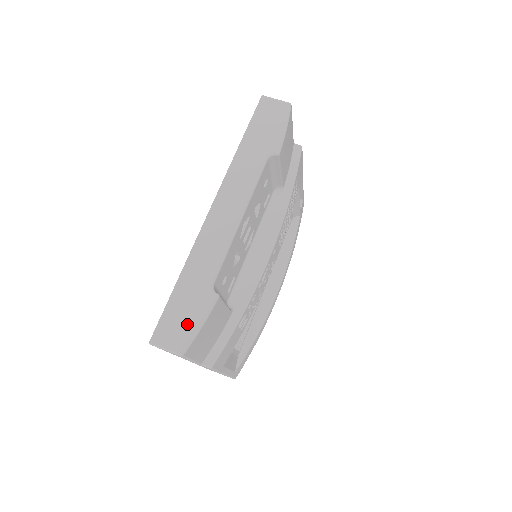
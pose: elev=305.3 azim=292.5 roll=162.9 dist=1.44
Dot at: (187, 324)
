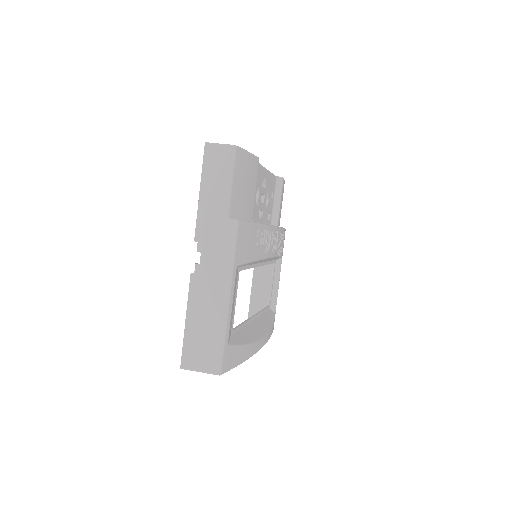
Dot at: occluded
